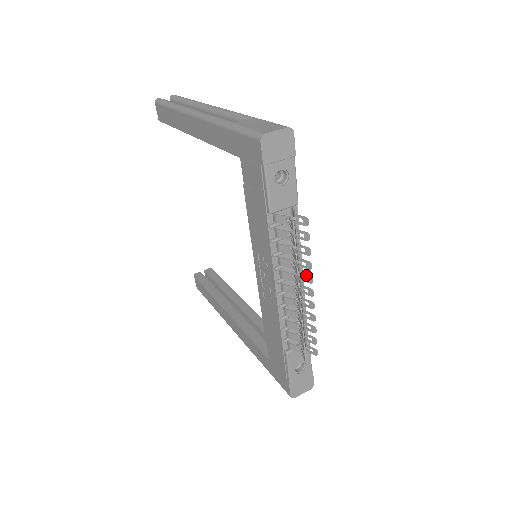
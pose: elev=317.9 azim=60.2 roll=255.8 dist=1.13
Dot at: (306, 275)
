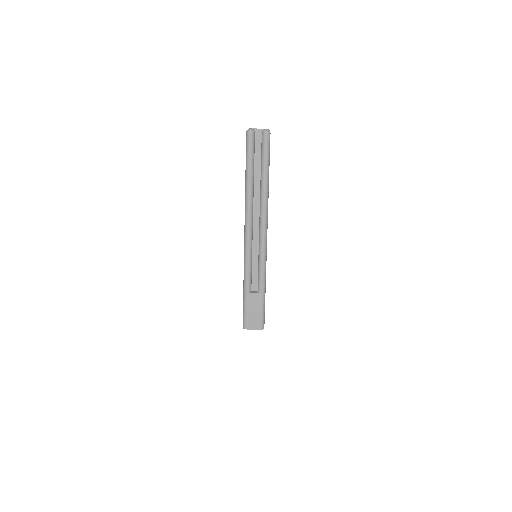
Dot at: occluded
